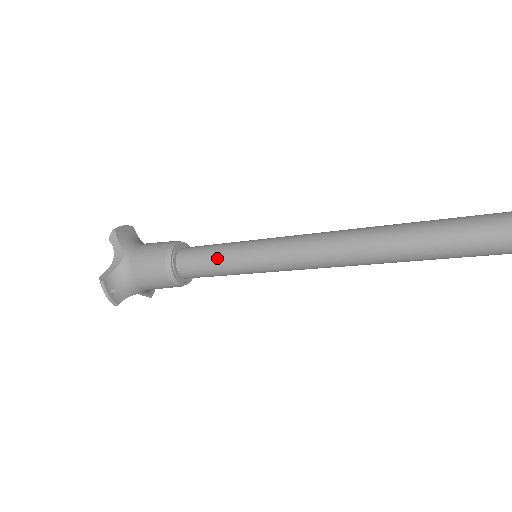
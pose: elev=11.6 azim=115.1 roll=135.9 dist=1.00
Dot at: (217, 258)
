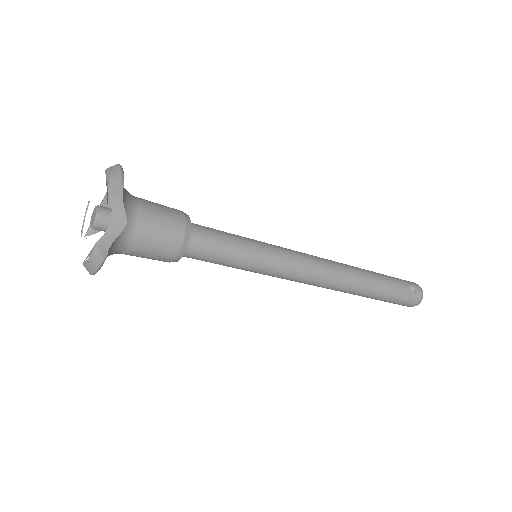
Dot at: (233, 256)
